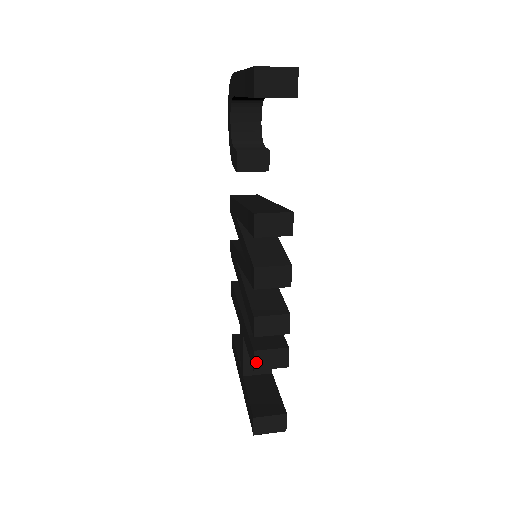
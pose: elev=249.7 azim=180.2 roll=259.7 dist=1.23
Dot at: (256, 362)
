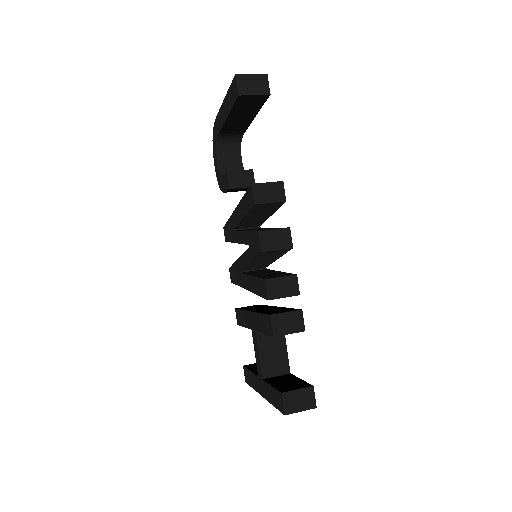
Dot at: (274, 327)
